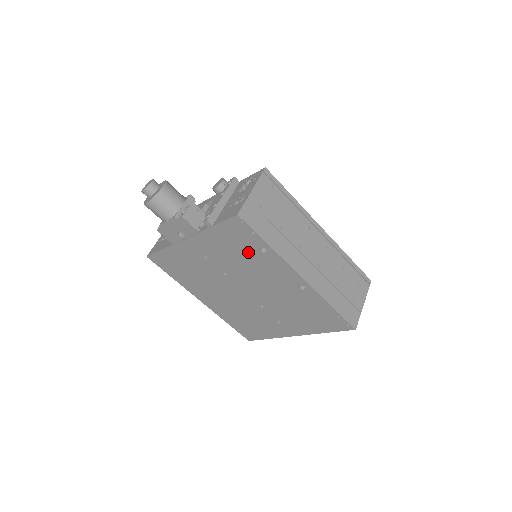
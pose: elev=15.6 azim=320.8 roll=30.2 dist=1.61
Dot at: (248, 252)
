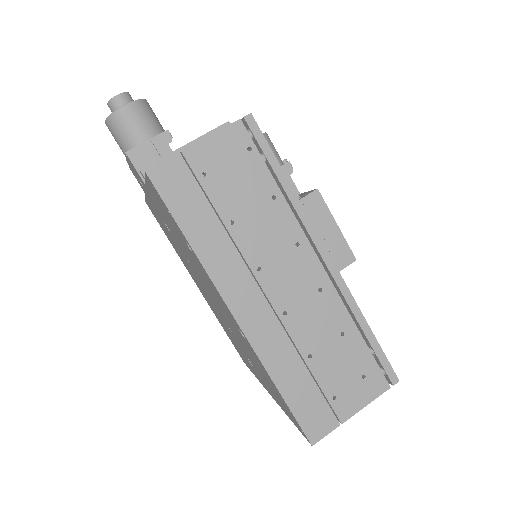
Dot at: (183, 241)
